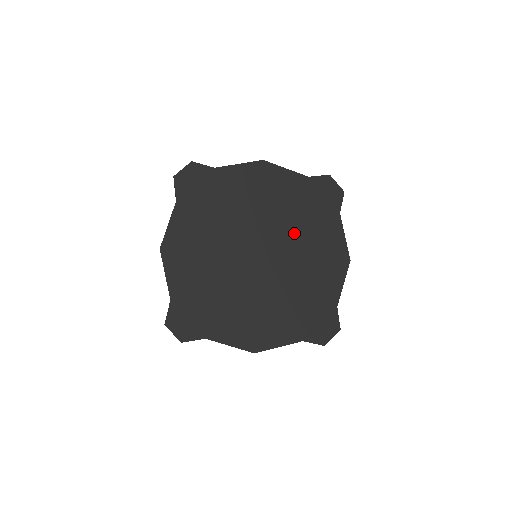
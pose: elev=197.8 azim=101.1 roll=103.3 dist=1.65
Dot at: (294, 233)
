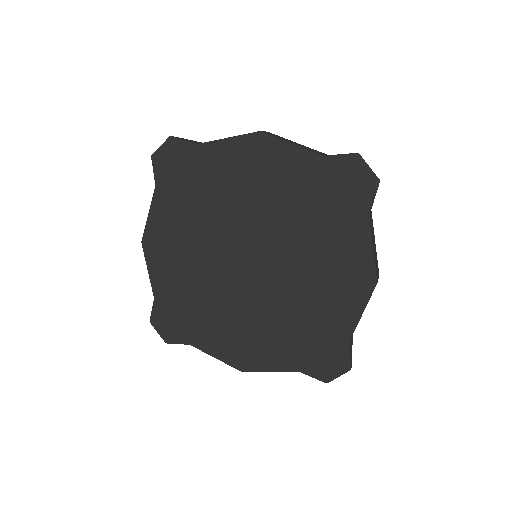
Dot at: (297, 237)
